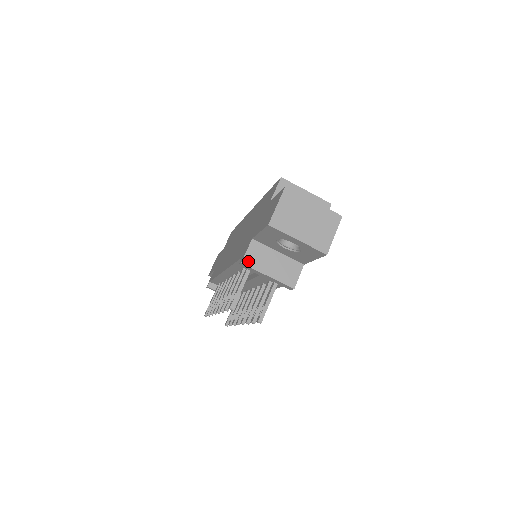
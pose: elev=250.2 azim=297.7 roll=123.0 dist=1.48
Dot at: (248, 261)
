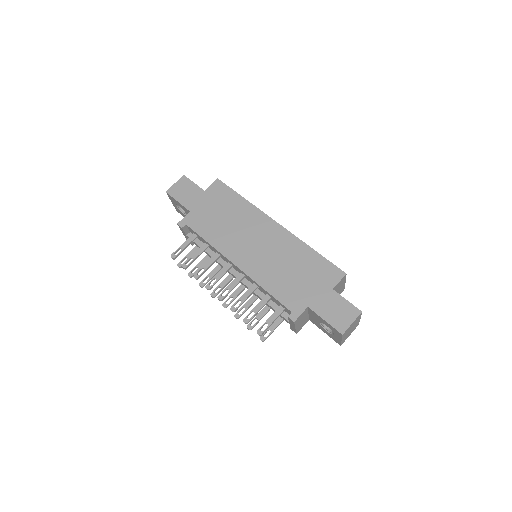
Dot at: (297, 321)
